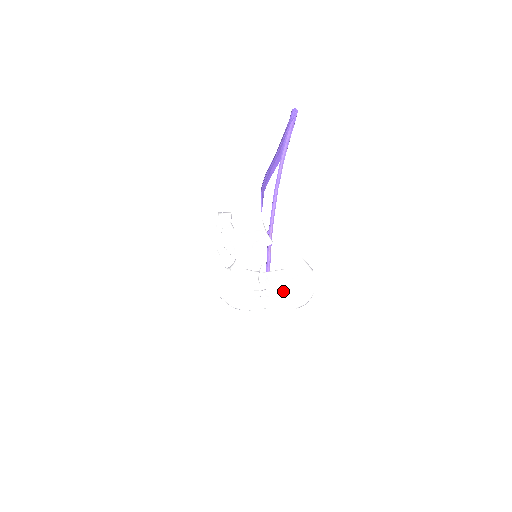
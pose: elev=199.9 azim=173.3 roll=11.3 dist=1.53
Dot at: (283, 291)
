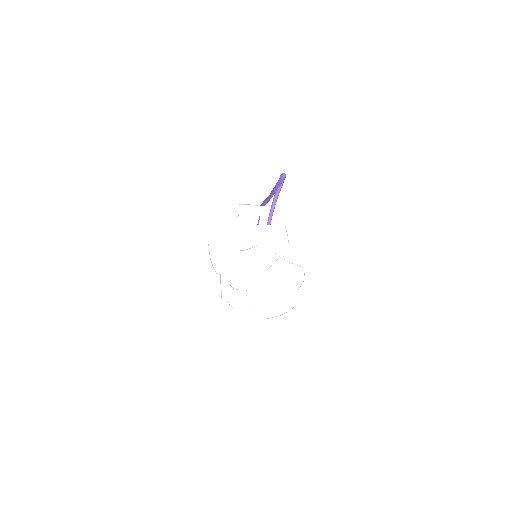
Dot at: (287, 288)
